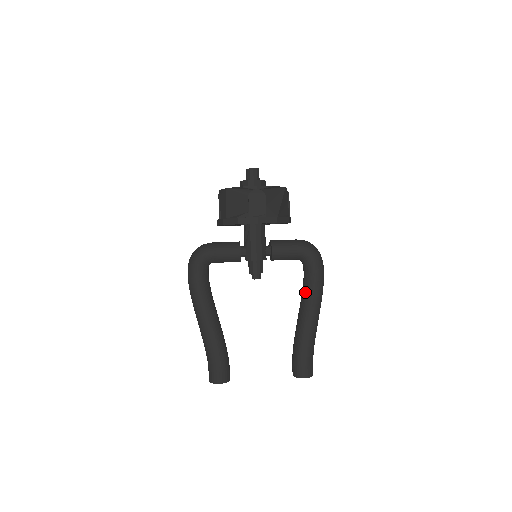
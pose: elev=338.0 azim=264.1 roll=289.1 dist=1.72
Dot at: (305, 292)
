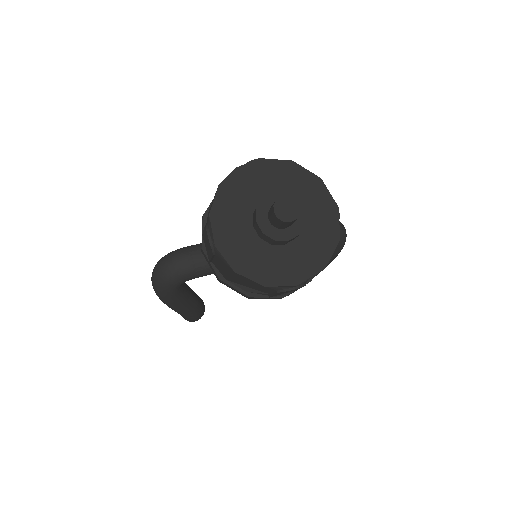
Dot at: occluded
